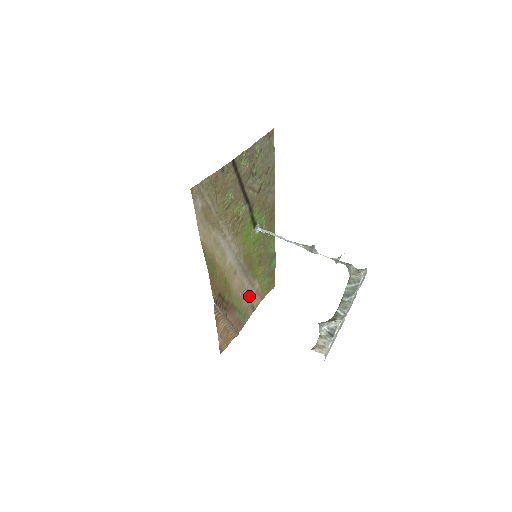
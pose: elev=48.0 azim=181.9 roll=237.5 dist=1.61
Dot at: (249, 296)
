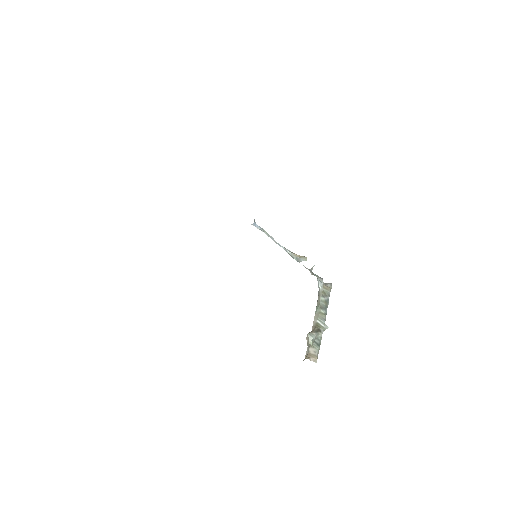
Dot at: occluded
